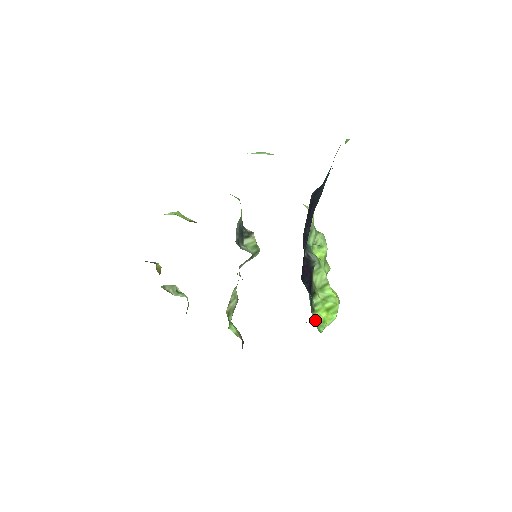
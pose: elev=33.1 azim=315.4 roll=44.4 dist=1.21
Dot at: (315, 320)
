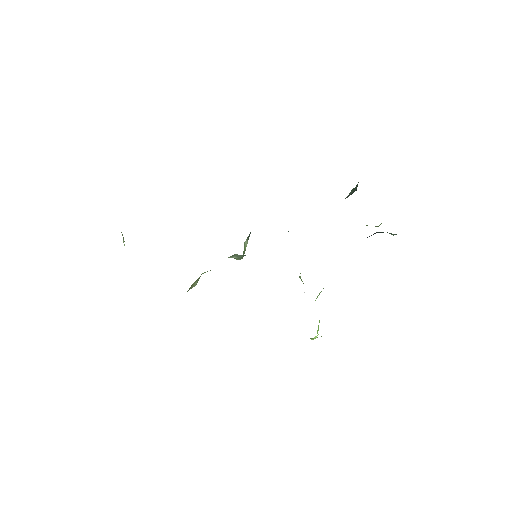
Dot at: occluded
